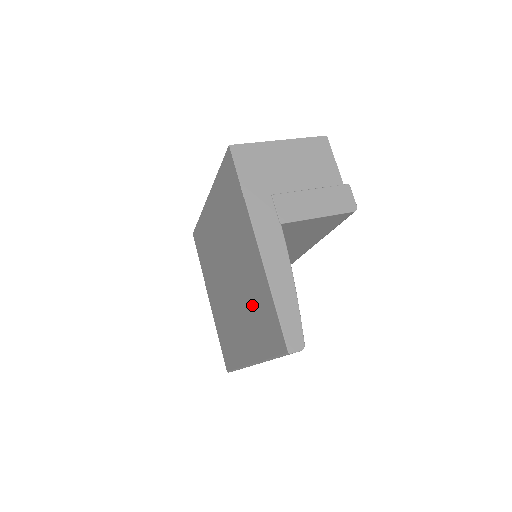
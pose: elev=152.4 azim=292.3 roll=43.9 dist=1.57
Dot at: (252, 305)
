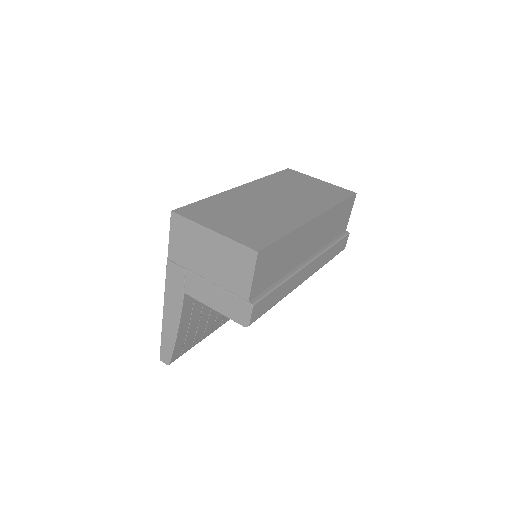
Dot at: occluded
